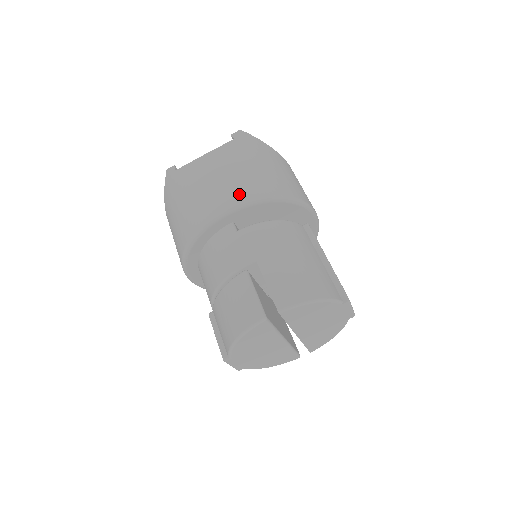
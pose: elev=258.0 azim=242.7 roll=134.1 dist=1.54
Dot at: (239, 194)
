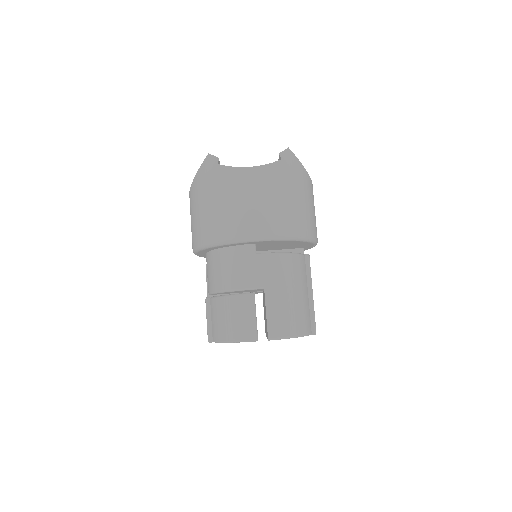
Dot at: (270, 227)
